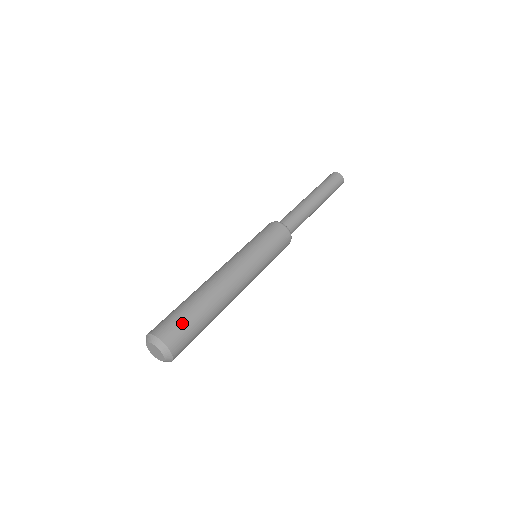
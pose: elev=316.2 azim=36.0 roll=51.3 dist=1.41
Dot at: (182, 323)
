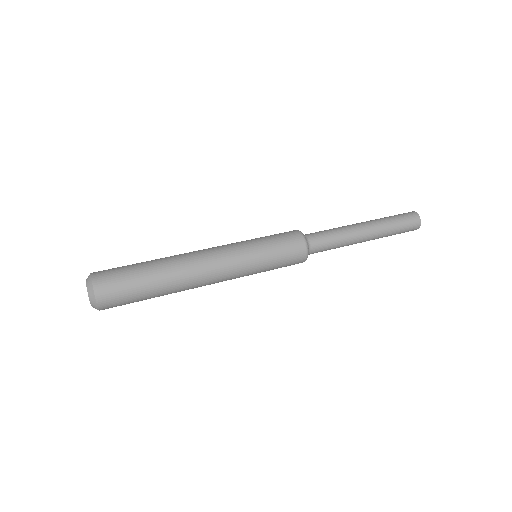
Dot at: (126, 291)
